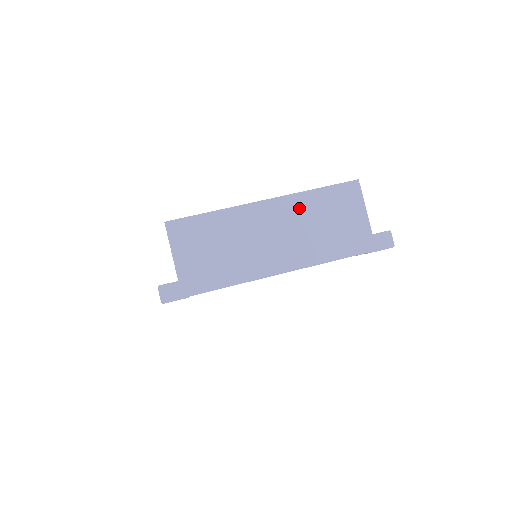
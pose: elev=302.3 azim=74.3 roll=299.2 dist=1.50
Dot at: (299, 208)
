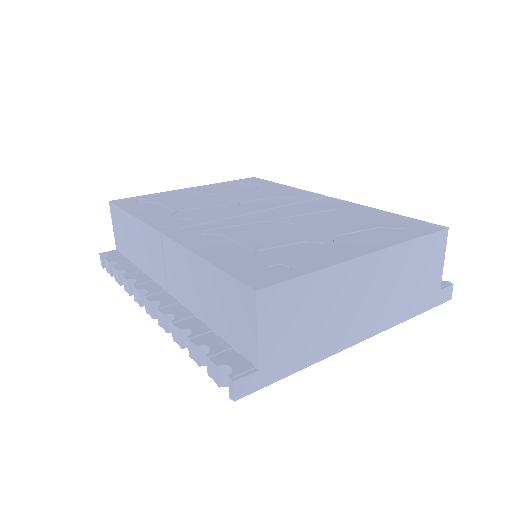
Dot at: (394, 263)
